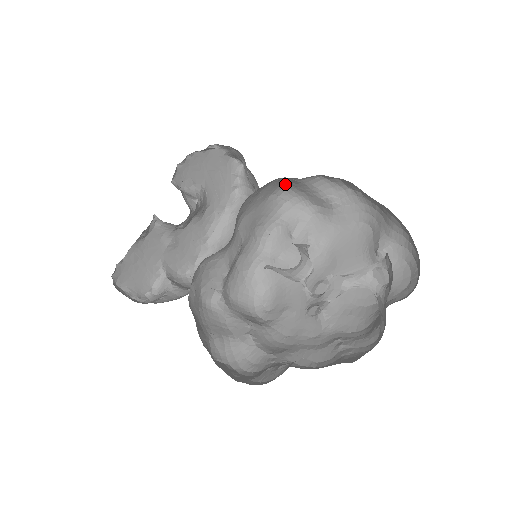
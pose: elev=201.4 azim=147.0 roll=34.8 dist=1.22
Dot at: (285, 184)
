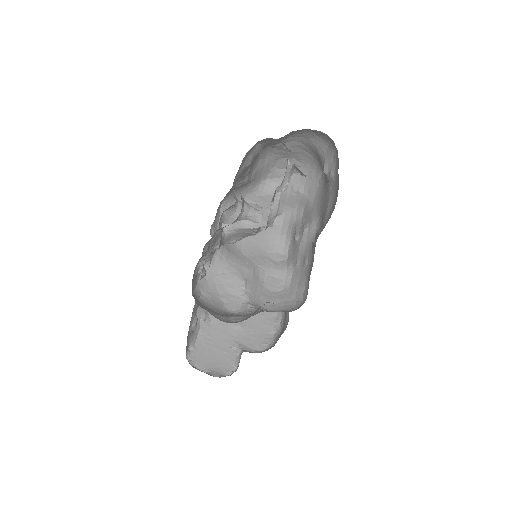
Dot at: occluded
